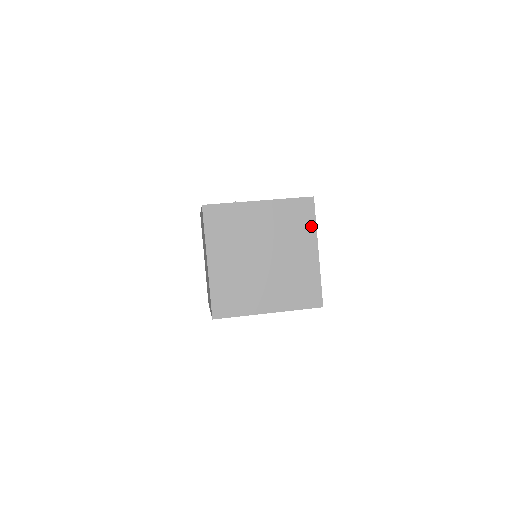
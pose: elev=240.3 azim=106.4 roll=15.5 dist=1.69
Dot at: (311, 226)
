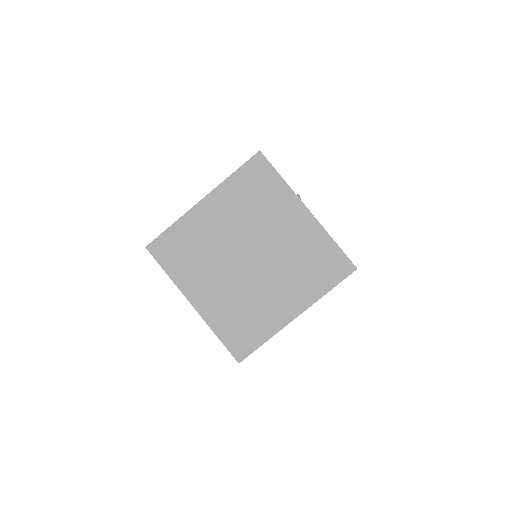
Dot at: (321, 288)
